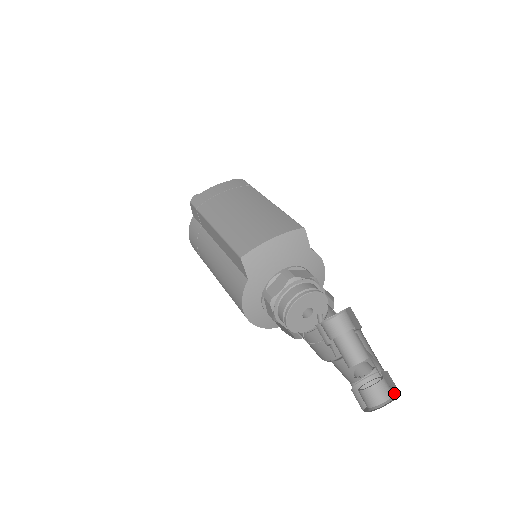
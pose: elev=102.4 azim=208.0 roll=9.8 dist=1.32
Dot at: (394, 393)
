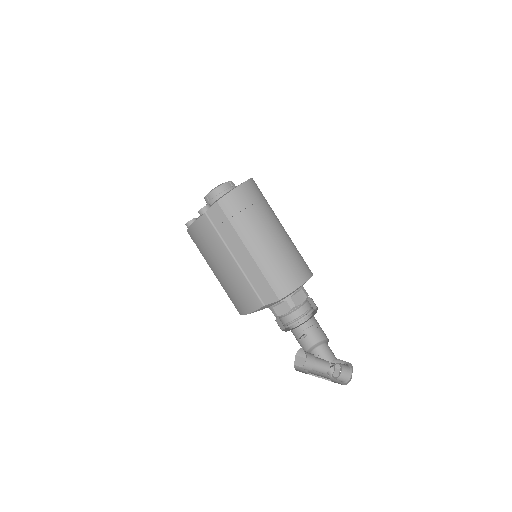
Dot at: (352, 372)
